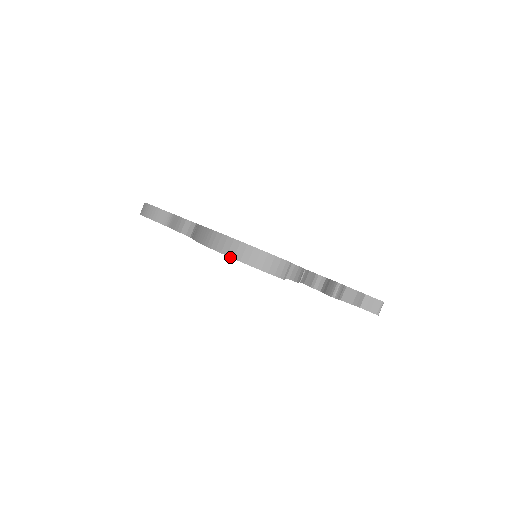
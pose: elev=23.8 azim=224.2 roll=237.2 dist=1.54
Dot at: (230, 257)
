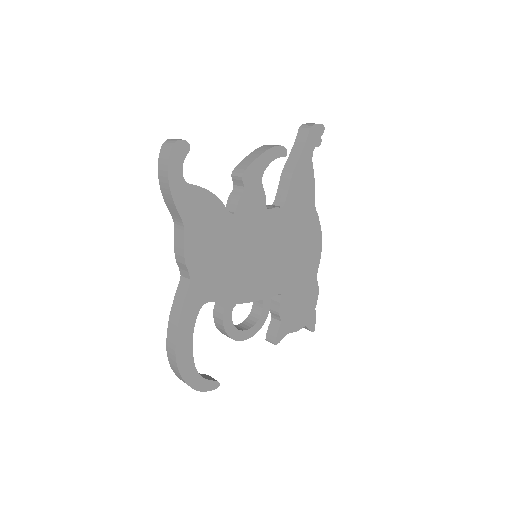
Dot at: (175, 374)
